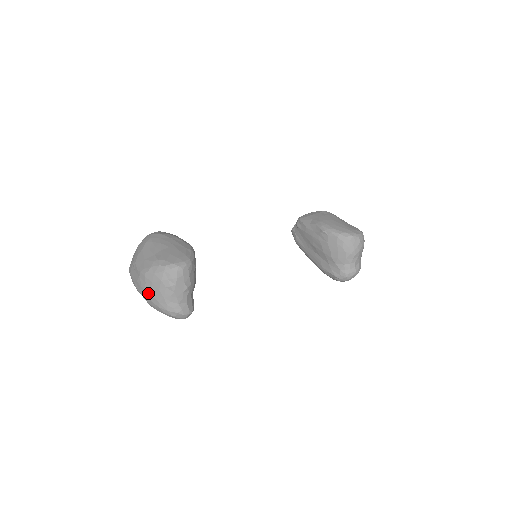
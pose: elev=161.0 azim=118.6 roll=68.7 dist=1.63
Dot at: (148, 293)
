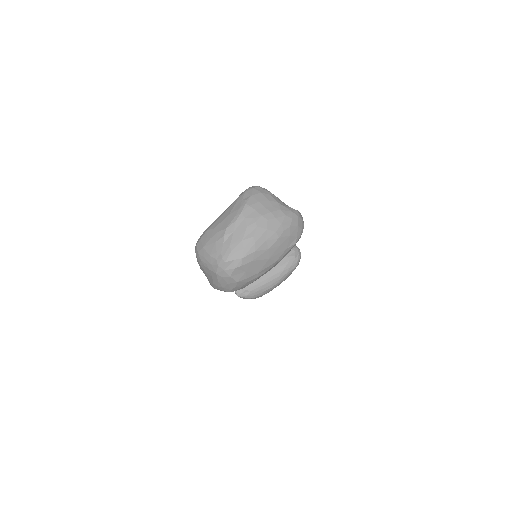
Dot at: (267, 214)
